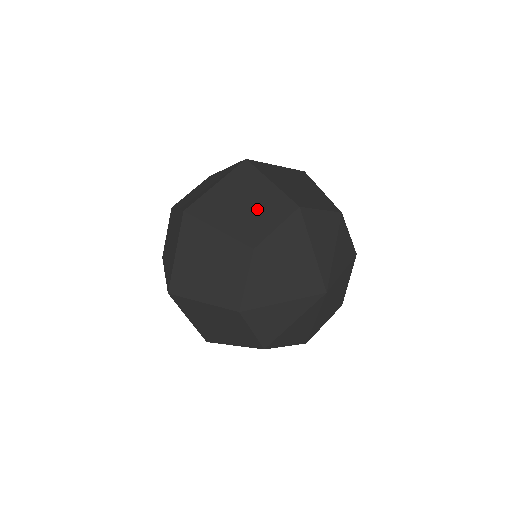
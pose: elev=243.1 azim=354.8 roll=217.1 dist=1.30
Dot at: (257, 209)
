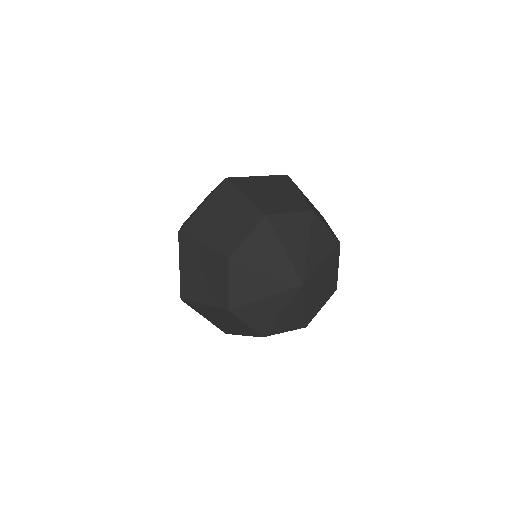
Dot at: (210, 275)
